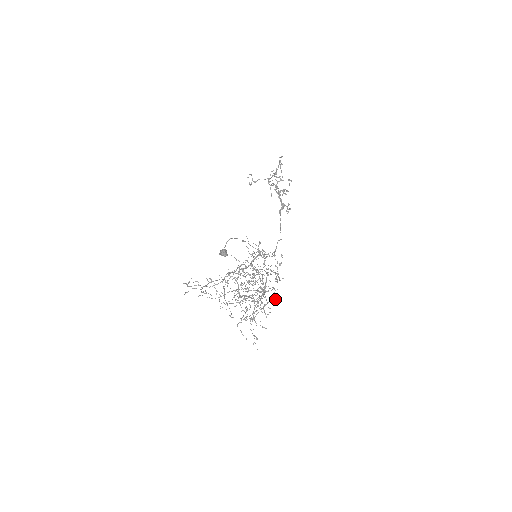
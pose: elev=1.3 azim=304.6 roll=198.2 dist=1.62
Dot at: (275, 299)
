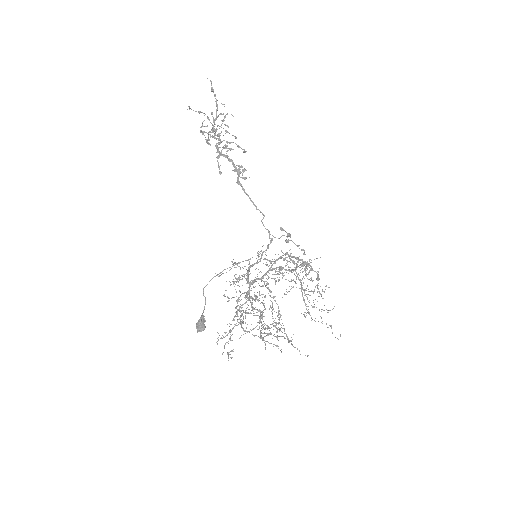
Dot at: (318, 272)
